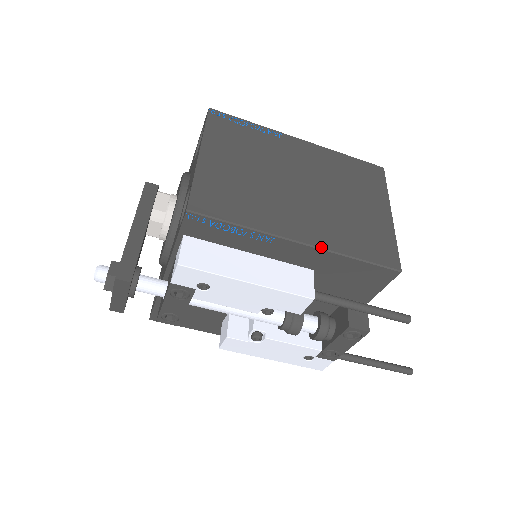
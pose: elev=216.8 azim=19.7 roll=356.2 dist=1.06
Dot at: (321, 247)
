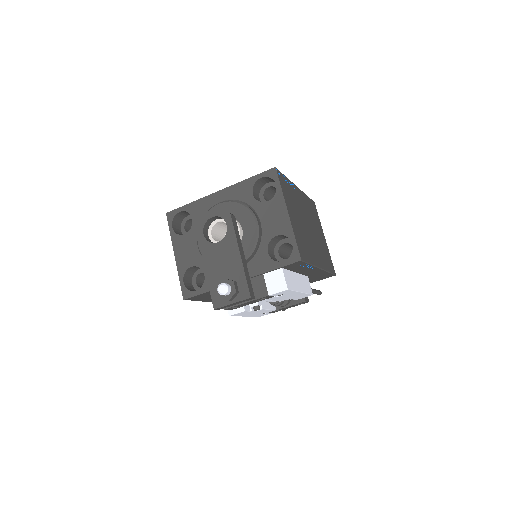
Dot at: (324, 269)
